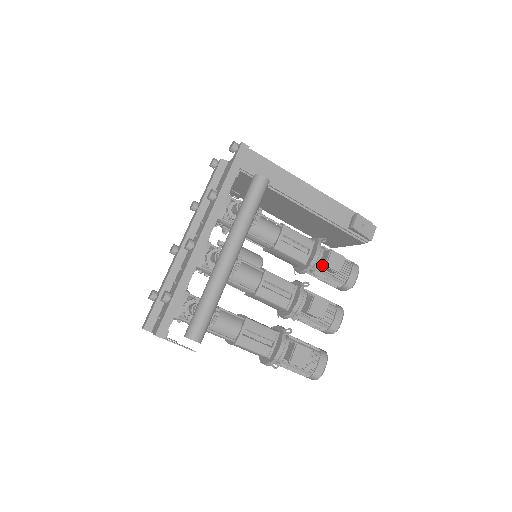
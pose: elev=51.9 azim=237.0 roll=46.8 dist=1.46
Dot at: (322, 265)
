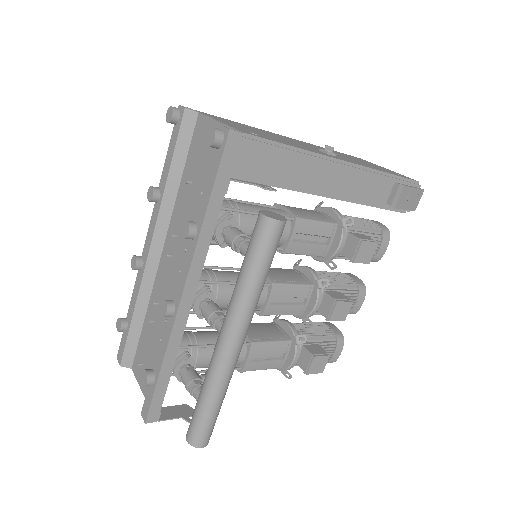
Dot at: (347, 257)
